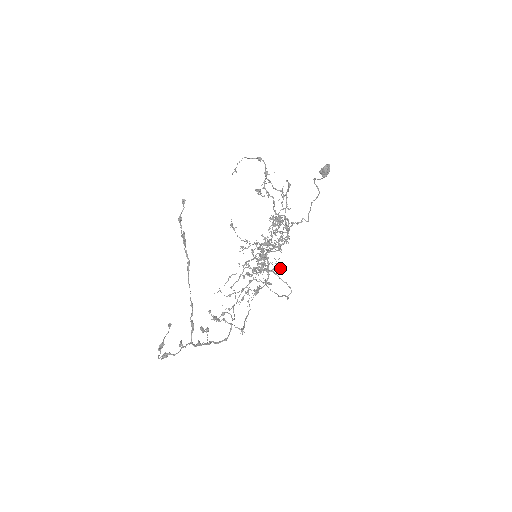
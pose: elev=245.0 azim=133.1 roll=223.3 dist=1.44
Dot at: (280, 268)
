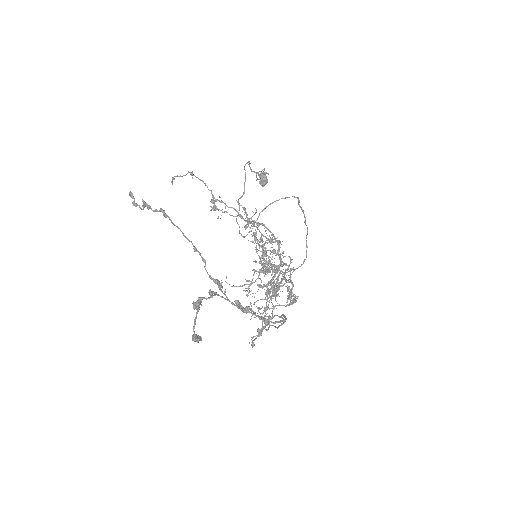
Dot at: (292, 259)
